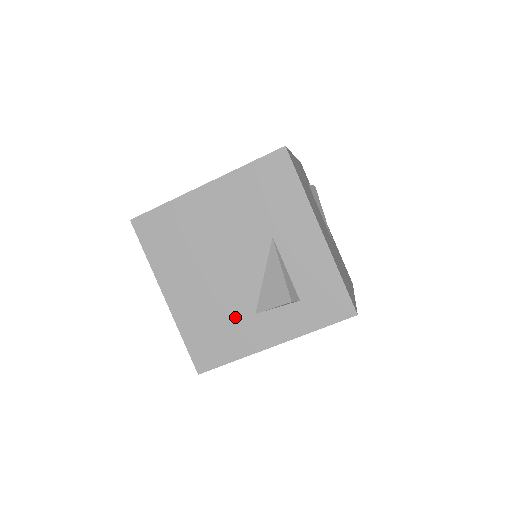
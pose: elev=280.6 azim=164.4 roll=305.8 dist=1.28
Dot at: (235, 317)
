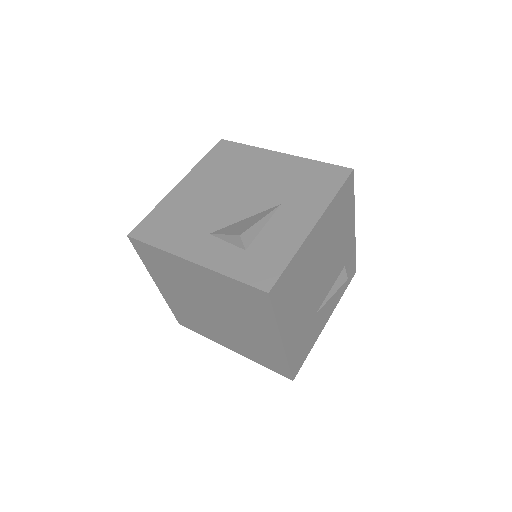
Dot at: (196, 225)
